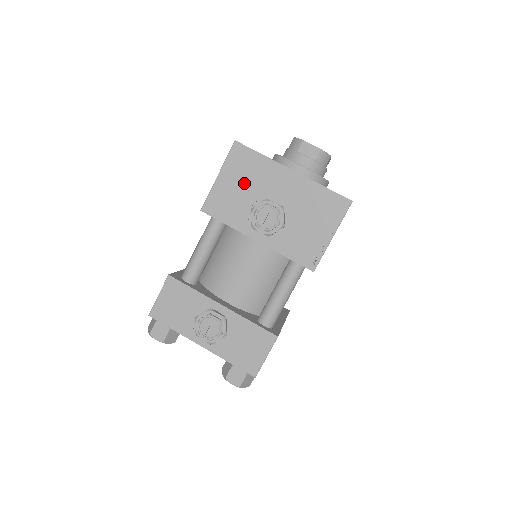
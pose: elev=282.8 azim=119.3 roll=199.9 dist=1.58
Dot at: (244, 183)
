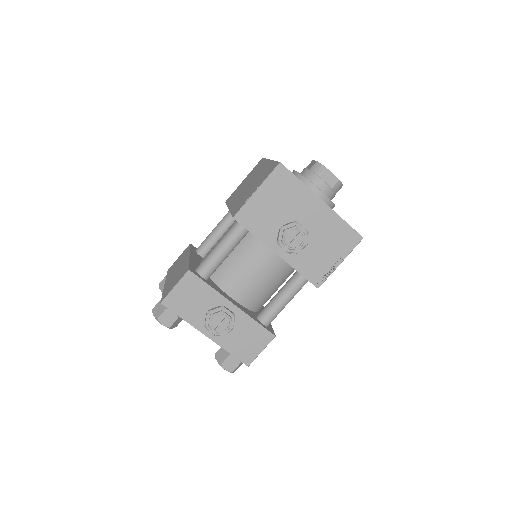
Dot at: (279, 202)
